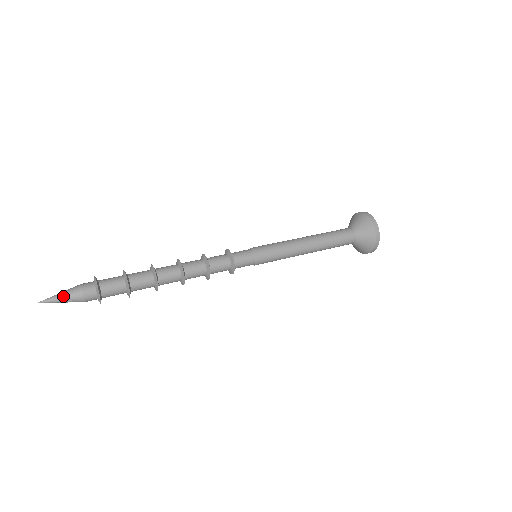
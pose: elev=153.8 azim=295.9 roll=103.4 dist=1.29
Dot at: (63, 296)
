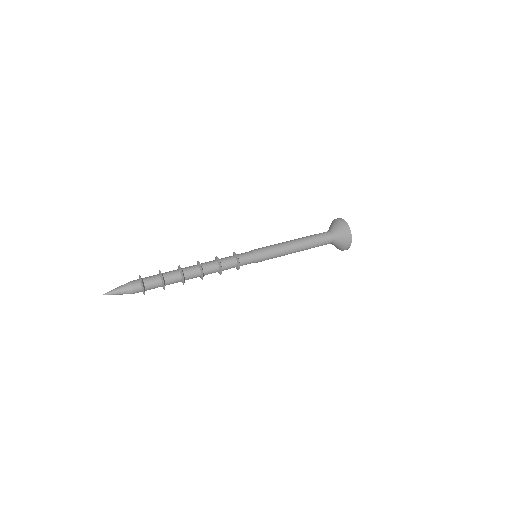
Dot at: (119, 291)
